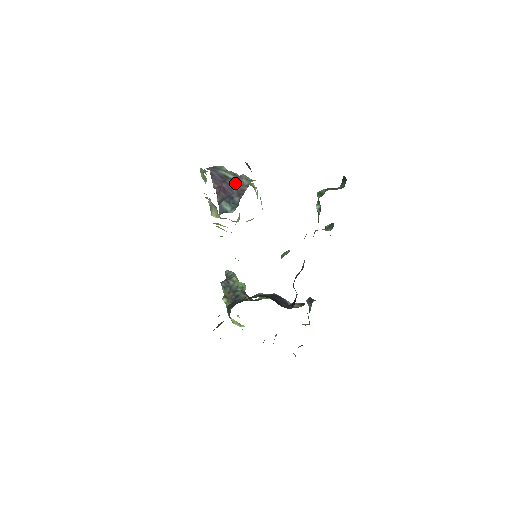
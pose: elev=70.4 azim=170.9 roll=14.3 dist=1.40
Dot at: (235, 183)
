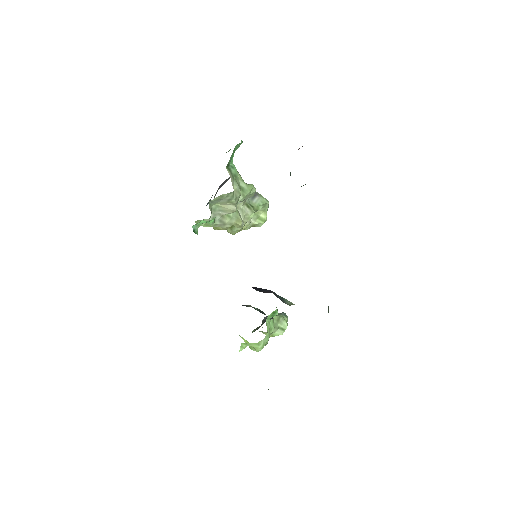
Dot at: (225, 181)
